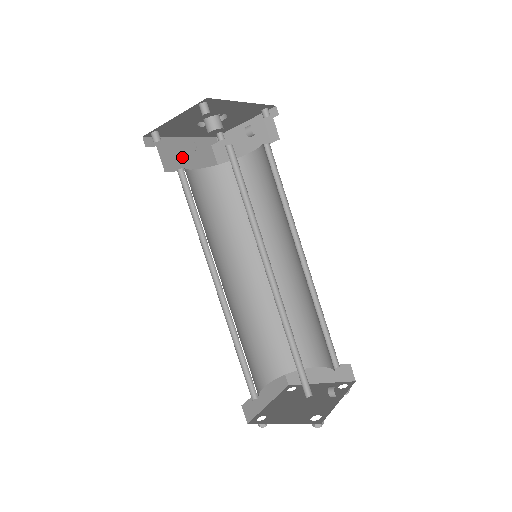
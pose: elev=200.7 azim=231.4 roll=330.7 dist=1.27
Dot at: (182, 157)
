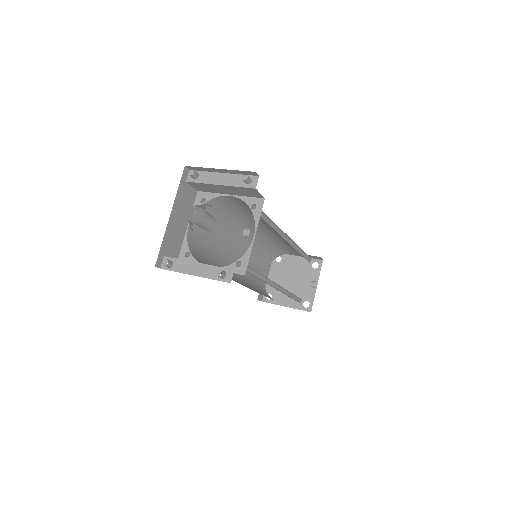
Dot at: (178, 231)
